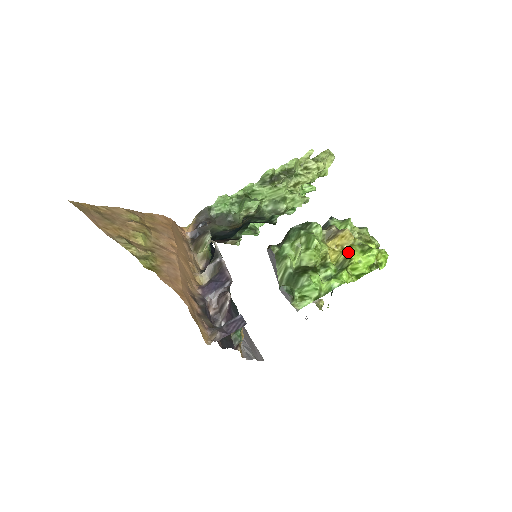
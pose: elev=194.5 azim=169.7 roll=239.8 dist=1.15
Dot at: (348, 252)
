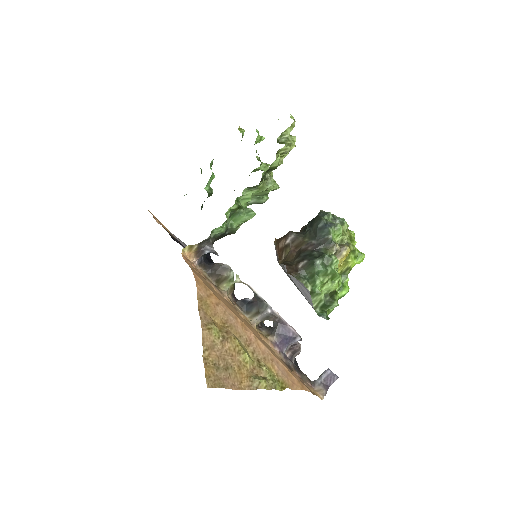
Dot at: (349, 264)
